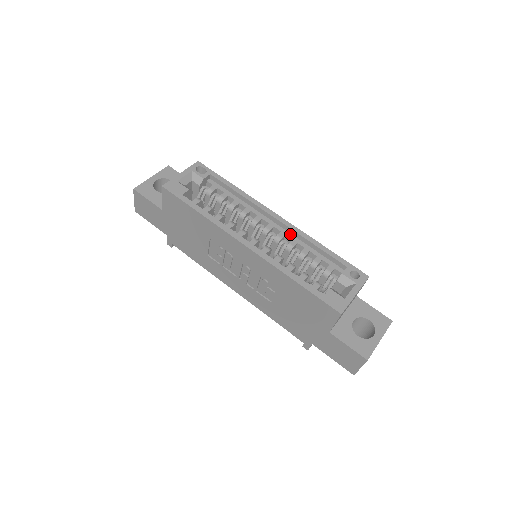
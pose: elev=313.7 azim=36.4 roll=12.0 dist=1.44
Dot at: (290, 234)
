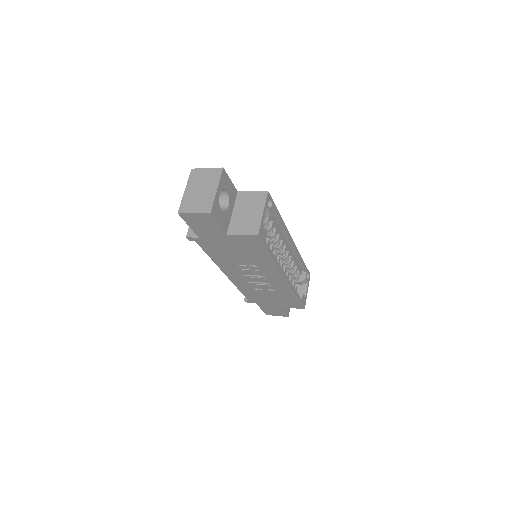
Dot at: (291, 251)
